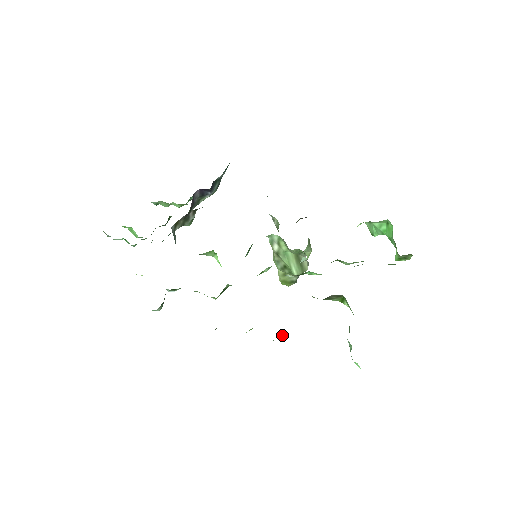
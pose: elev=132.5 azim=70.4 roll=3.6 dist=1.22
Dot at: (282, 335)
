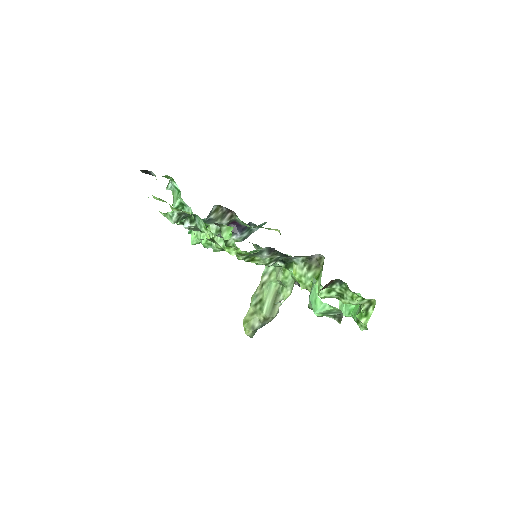
Dot at: (266, 254)
